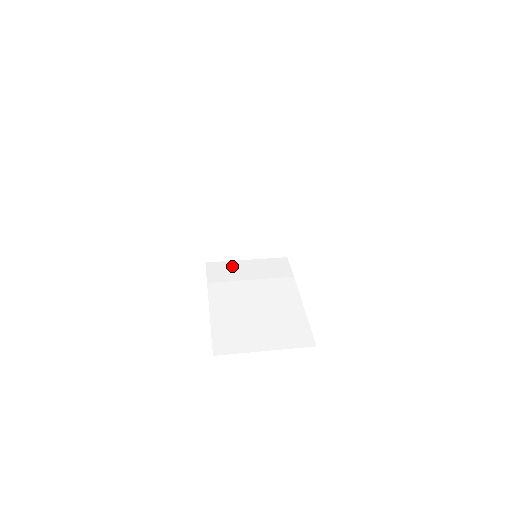
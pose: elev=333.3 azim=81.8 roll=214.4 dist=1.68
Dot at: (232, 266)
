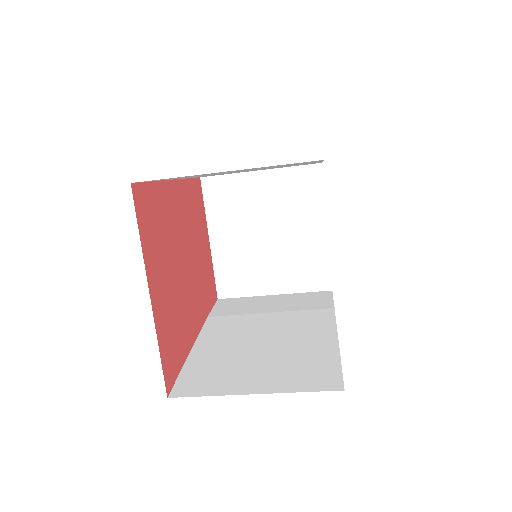
Dot at: (250, 301)
